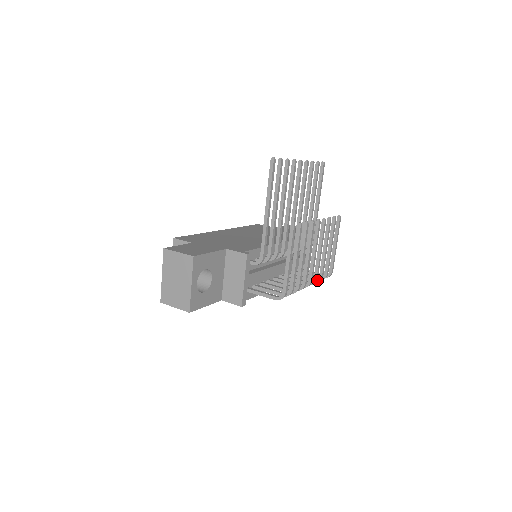
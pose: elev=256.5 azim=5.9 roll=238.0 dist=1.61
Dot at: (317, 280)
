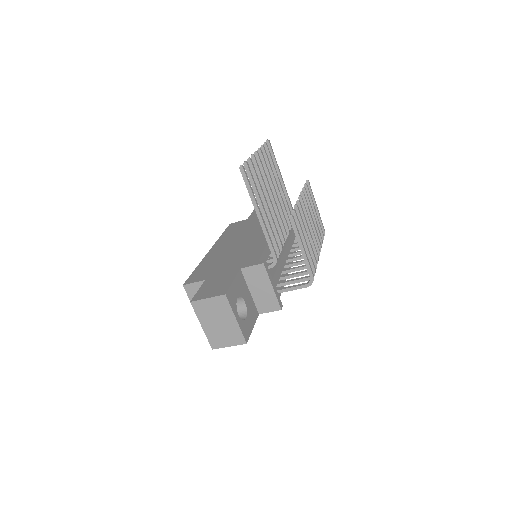
Dot at: occluded
